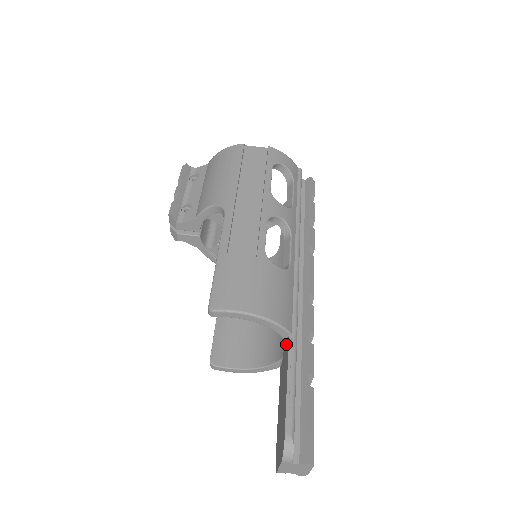
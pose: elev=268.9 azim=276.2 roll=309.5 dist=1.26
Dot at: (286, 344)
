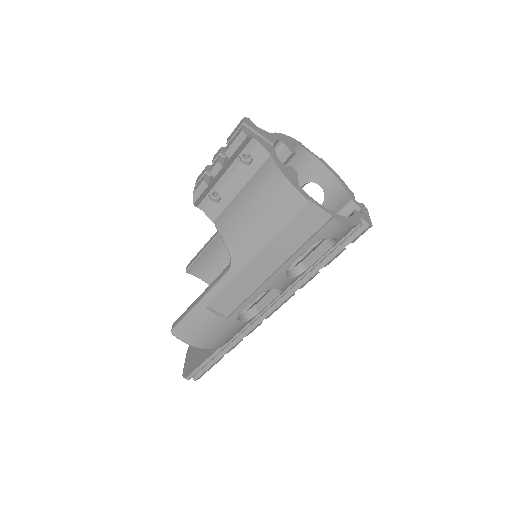
Dot at: occluded
